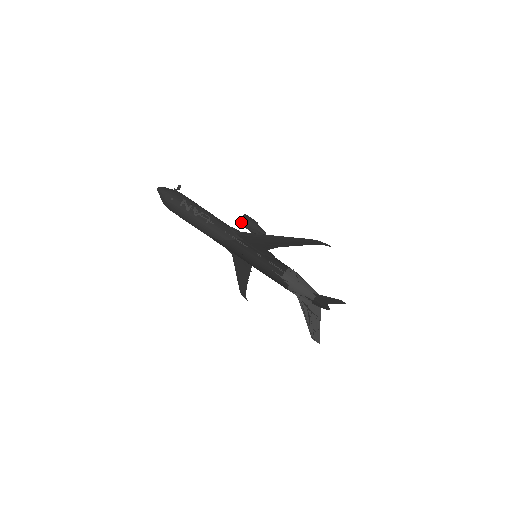
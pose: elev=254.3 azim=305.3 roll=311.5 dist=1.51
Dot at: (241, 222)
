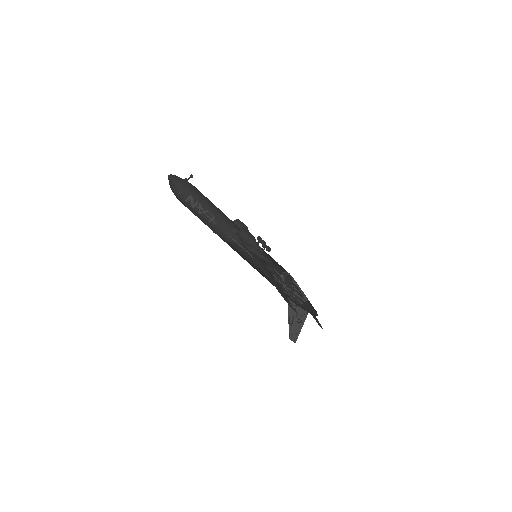
Dot at: (238, 236)
